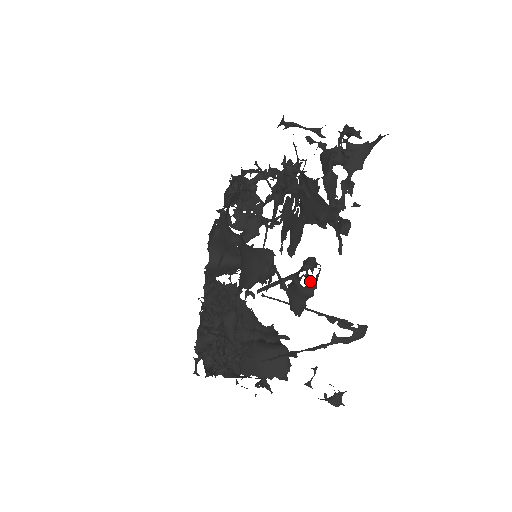
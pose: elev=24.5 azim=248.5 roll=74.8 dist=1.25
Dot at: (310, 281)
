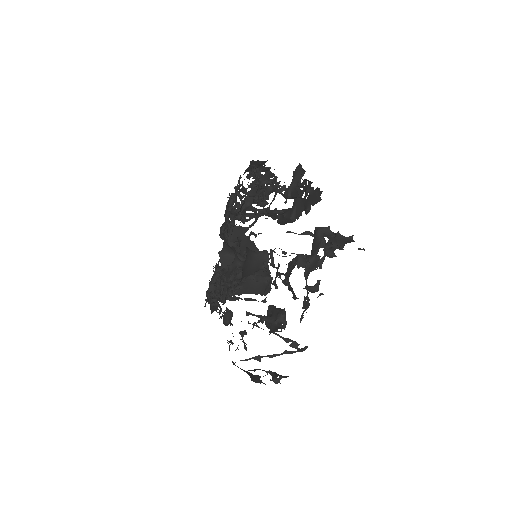
Dot at: occluded
